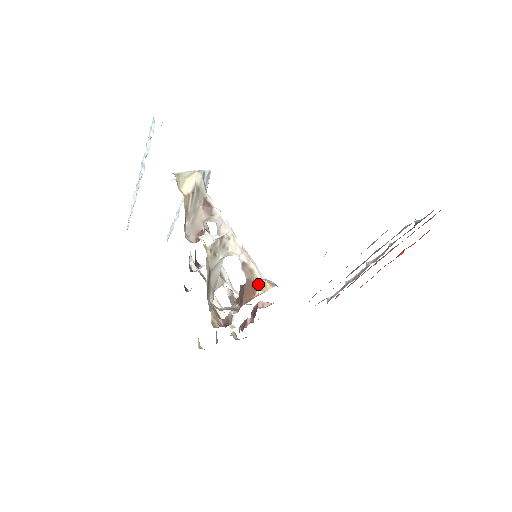
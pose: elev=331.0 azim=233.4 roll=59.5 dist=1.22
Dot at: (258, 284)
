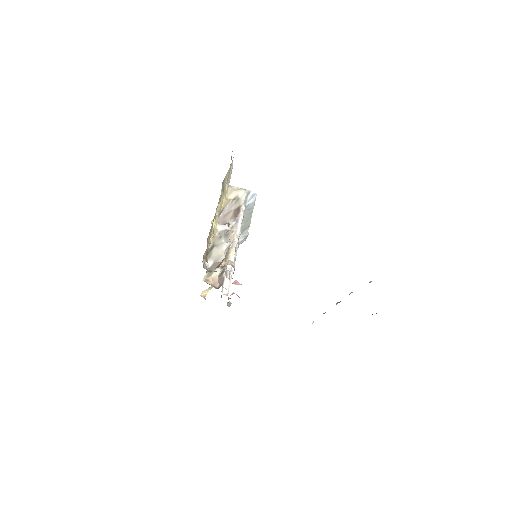
Dot at: (225, 261)
